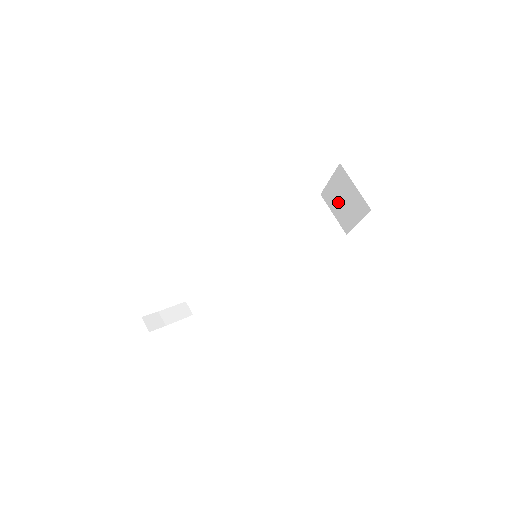
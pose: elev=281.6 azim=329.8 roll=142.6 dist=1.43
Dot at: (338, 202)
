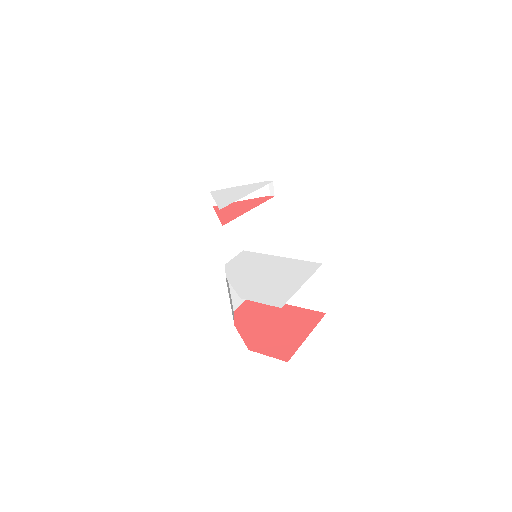
Dot at: occluded
